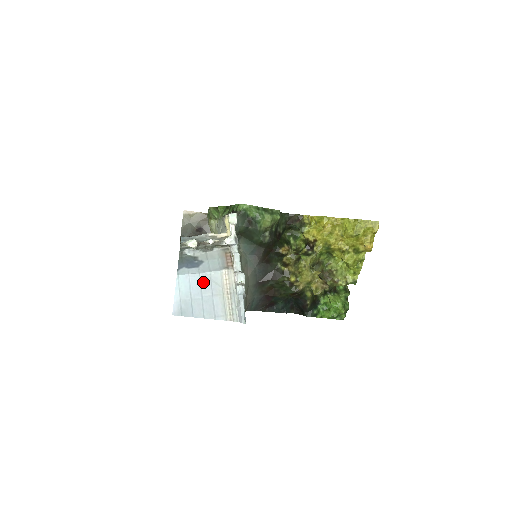
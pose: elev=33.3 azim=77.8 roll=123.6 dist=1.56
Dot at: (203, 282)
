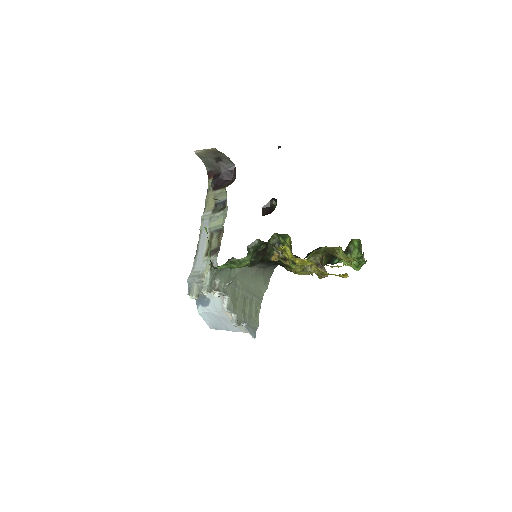
Dot at: (216, 316)
